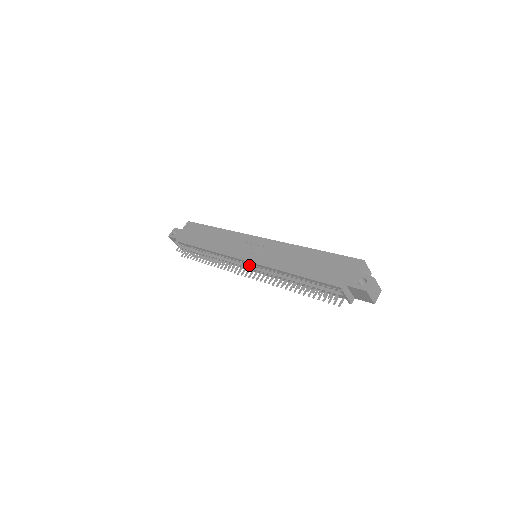
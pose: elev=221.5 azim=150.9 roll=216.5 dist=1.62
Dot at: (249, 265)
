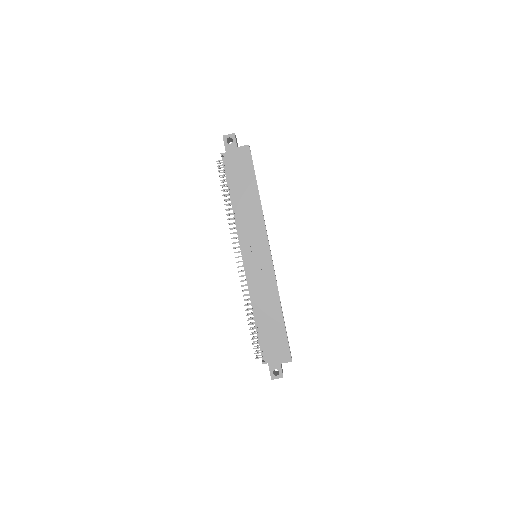
Dot at: occluded
